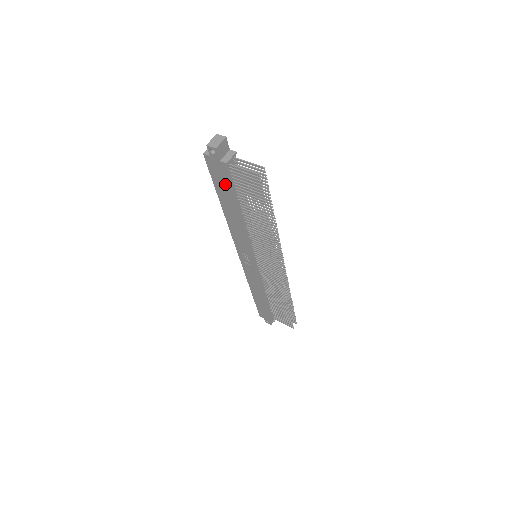
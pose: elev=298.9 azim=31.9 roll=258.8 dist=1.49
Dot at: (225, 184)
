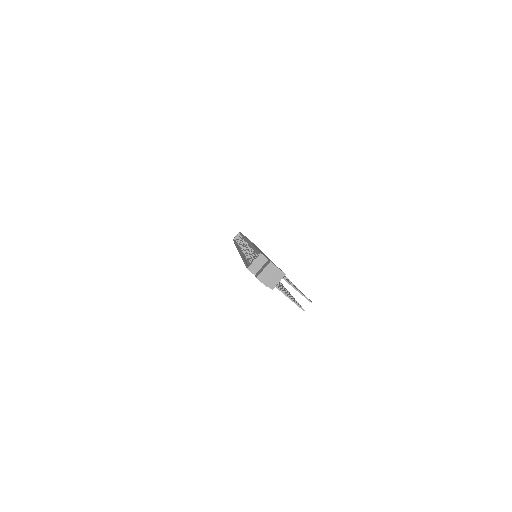
Dot at: occluded
